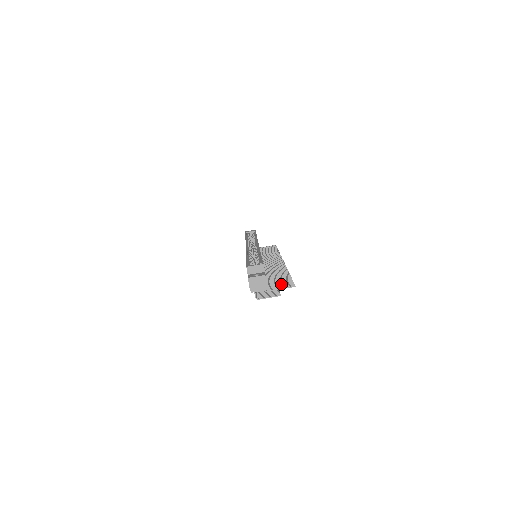
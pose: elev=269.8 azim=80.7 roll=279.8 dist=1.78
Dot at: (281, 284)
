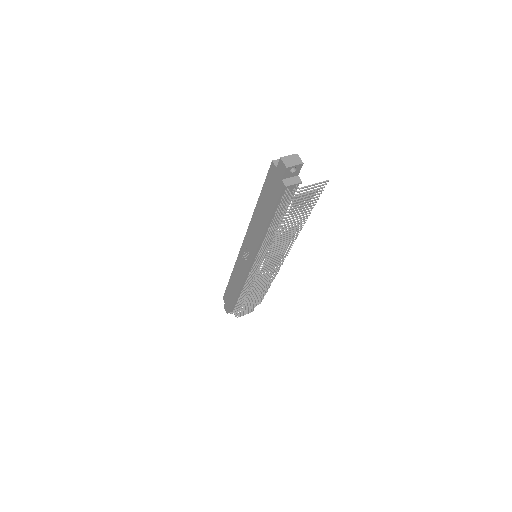
Dot at: occluded
